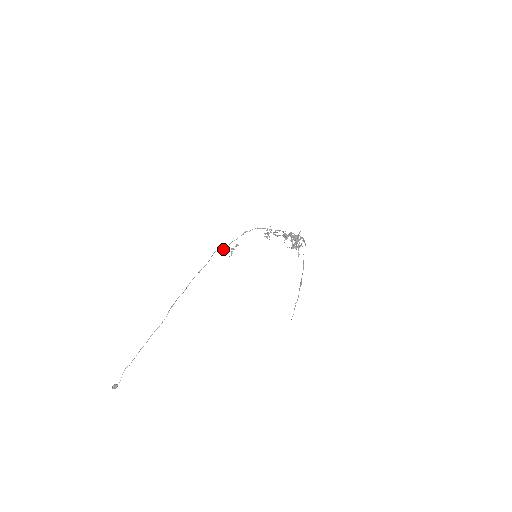
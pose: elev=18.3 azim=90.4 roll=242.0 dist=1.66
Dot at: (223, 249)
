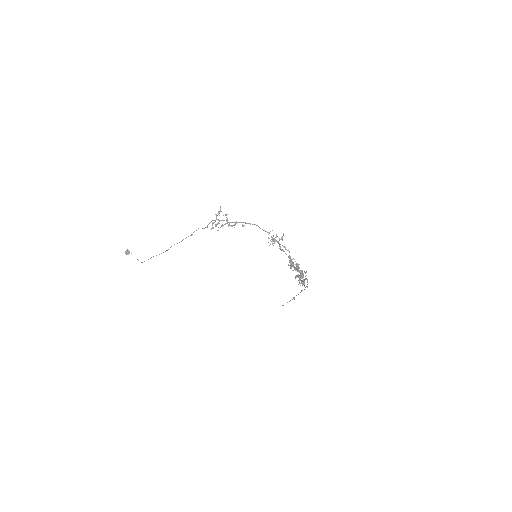
Dot at: (216, 218)
